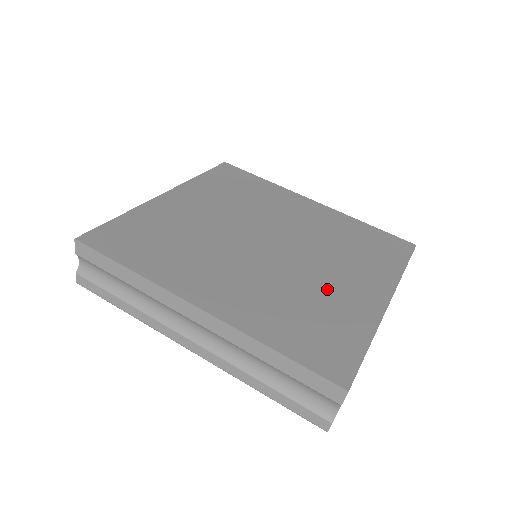
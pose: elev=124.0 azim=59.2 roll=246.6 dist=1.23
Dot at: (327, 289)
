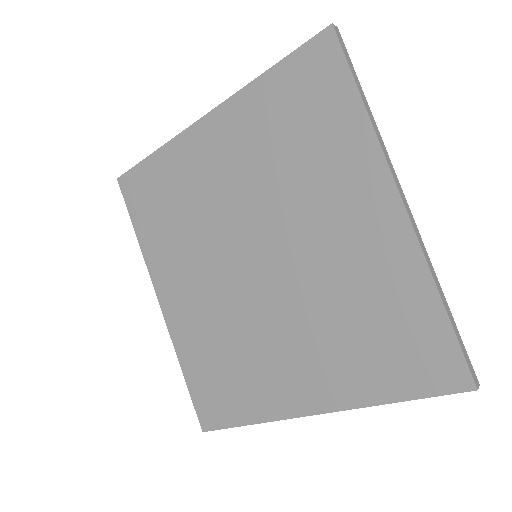
Dot at: (262, 357)
